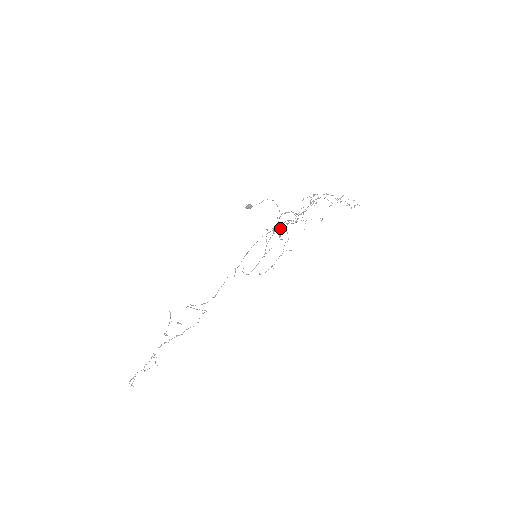
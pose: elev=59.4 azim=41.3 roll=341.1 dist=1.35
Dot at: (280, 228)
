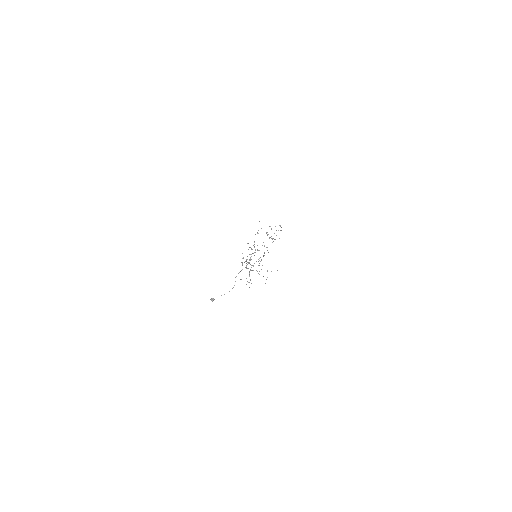
Dot at: (257, 233)
